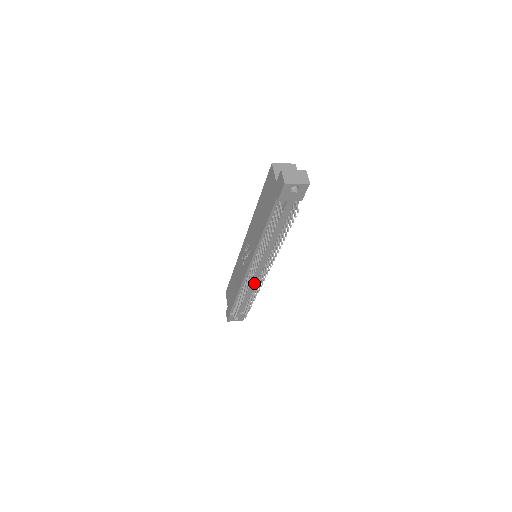
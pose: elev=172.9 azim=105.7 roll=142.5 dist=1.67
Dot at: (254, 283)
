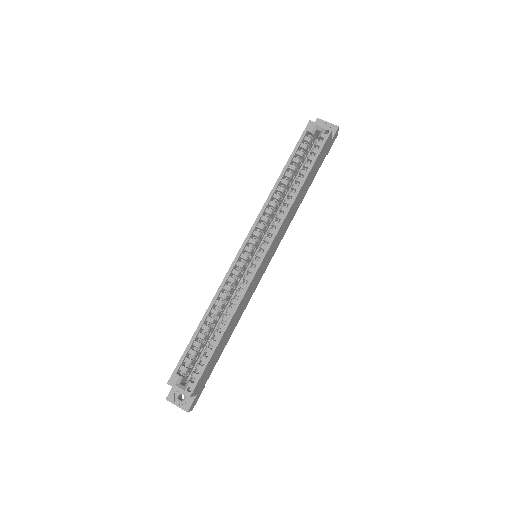
Dot at: occluded
